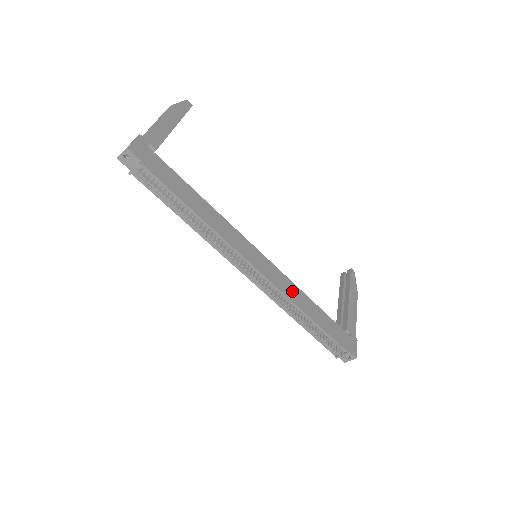
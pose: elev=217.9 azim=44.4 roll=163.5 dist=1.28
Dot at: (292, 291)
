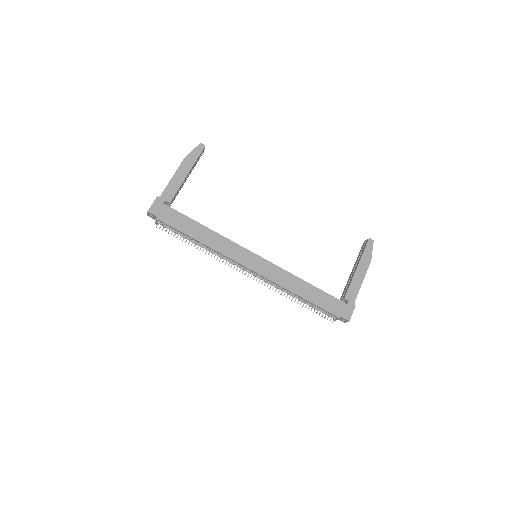
Dot at: (285, 279)
